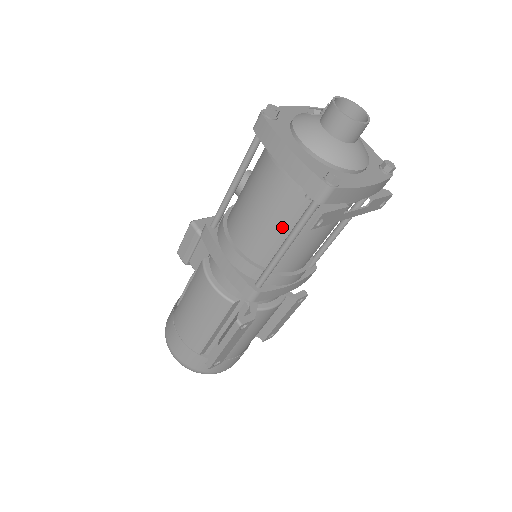
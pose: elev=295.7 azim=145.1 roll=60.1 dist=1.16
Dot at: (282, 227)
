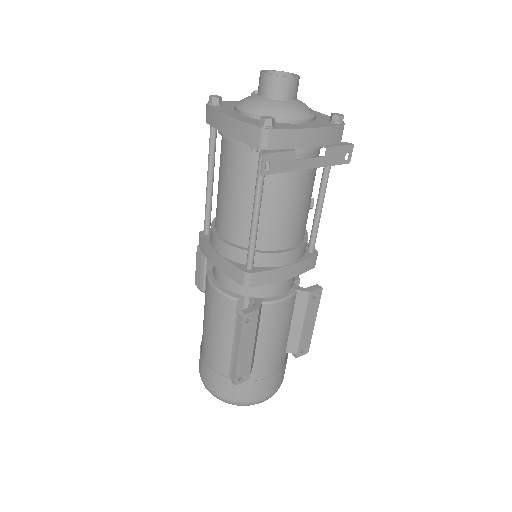
Dot at: (249, 197)
